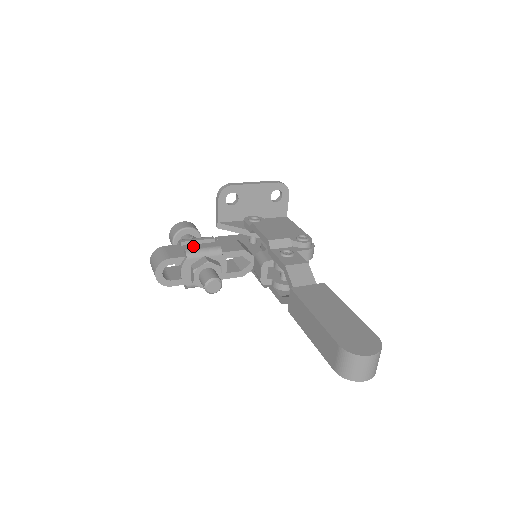
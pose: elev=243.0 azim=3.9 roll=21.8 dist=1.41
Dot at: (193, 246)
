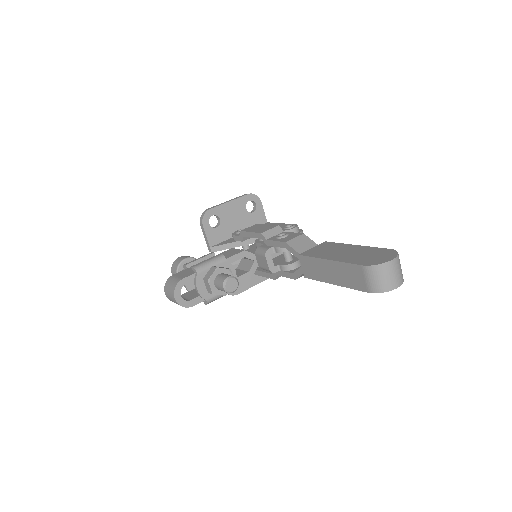
Dot at: occluded
